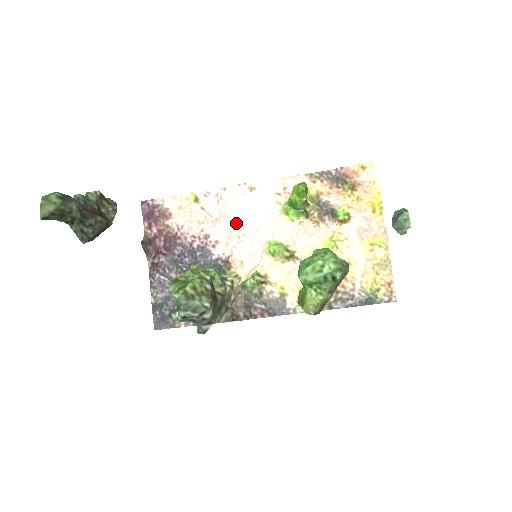
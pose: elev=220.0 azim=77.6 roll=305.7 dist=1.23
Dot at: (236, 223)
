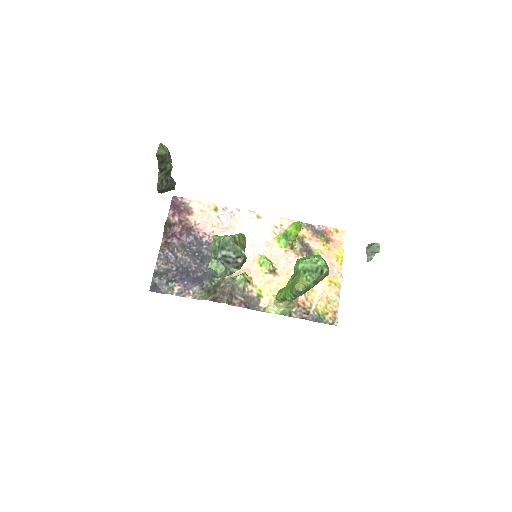
Dot at: occluded
